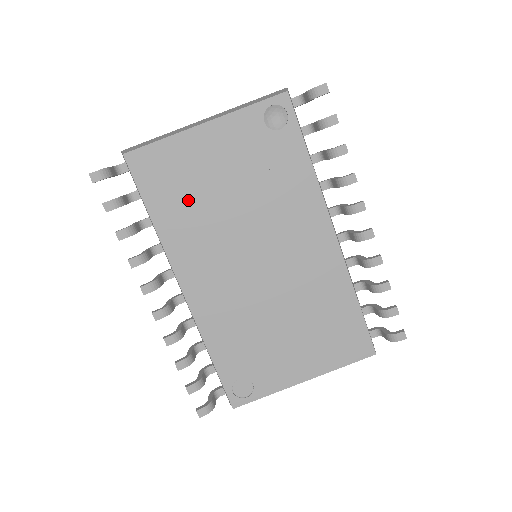
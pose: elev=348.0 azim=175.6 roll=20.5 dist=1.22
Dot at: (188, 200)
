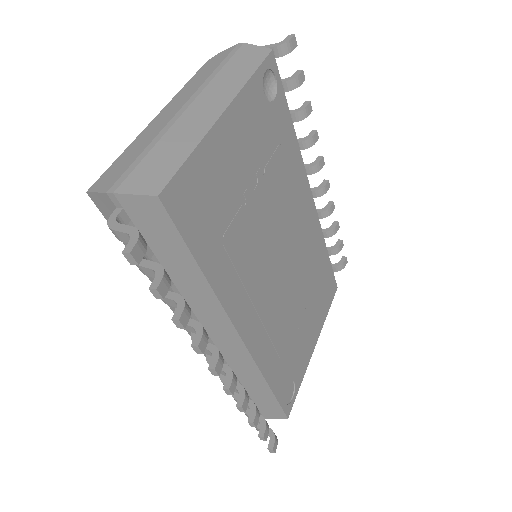
Dot at: (228, 225)
